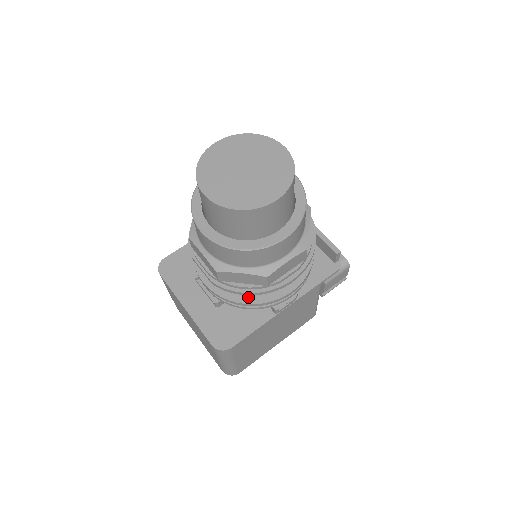
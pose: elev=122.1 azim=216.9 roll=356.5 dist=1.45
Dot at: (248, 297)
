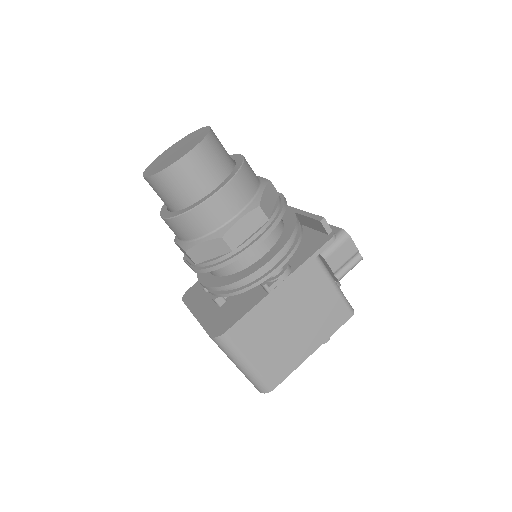
Dot at: (232, 279)
